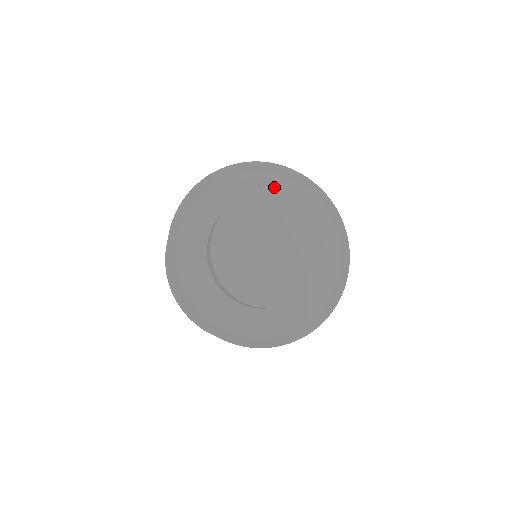
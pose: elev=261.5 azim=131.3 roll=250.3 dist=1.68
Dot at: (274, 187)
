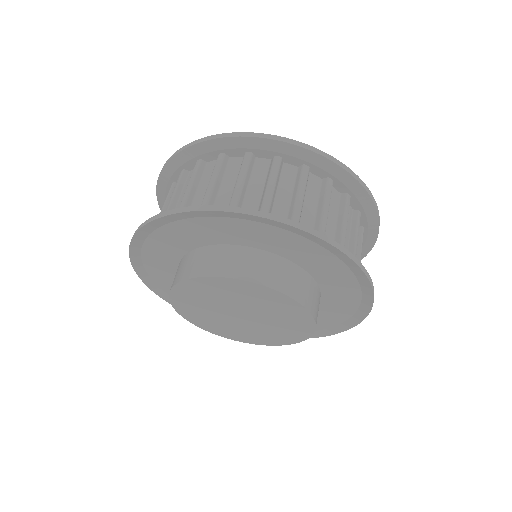
Dot at: (258, 236)
